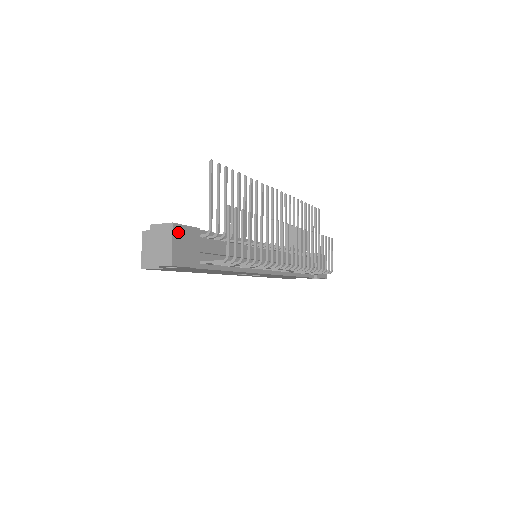
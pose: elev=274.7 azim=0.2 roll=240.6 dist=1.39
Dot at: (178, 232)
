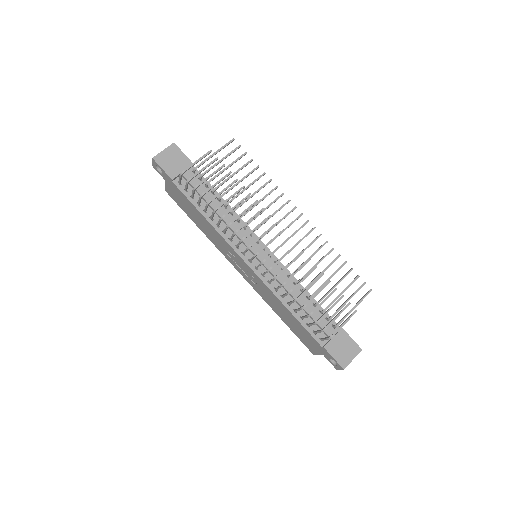
Dot at: (174, 150)
